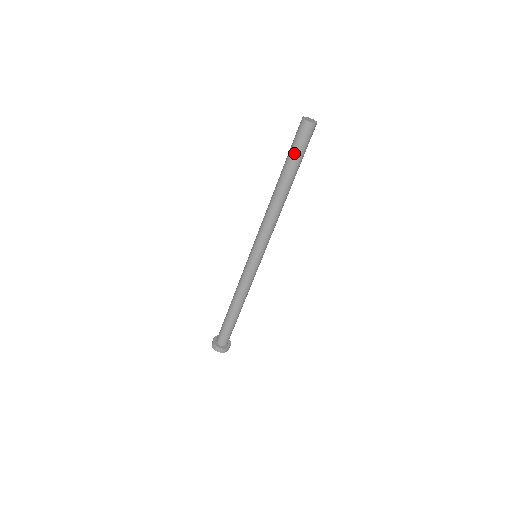
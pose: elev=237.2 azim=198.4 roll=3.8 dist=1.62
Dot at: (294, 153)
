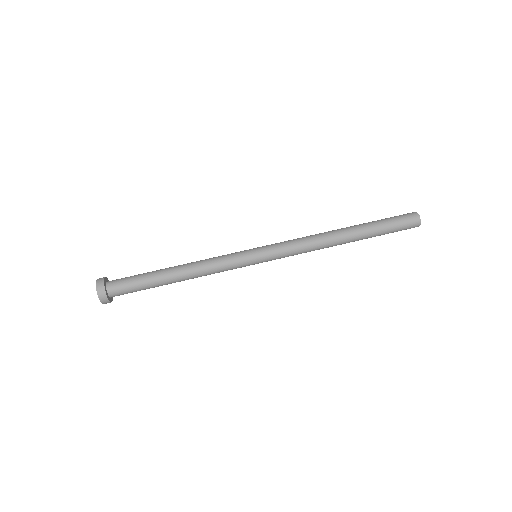
Dot at: (386, 221)
